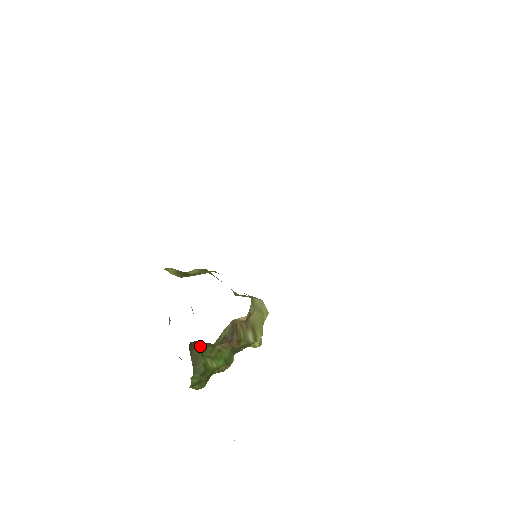
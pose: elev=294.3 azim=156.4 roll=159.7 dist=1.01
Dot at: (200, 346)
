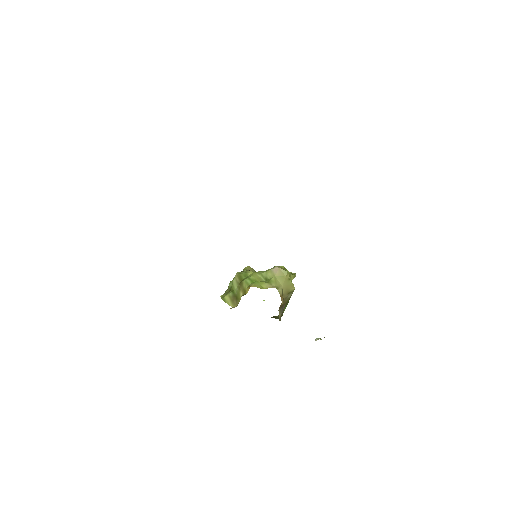
Dot at: occluded
